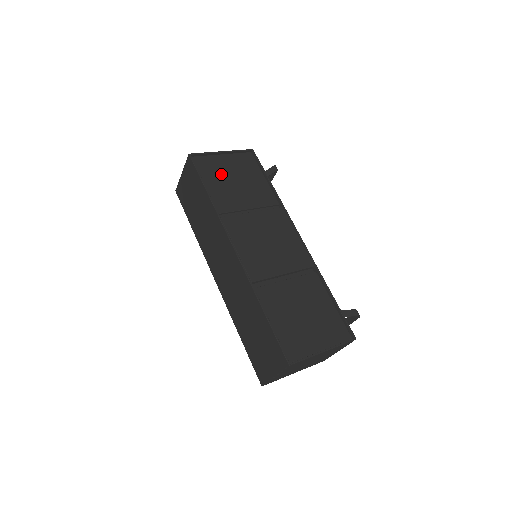
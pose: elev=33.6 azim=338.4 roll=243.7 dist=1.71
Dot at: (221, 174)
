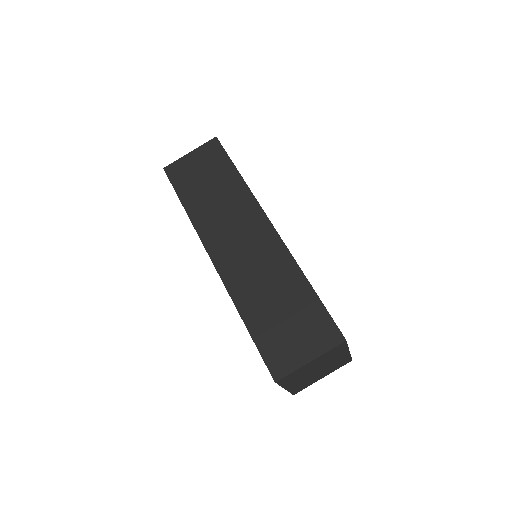
Dot at: occluded
